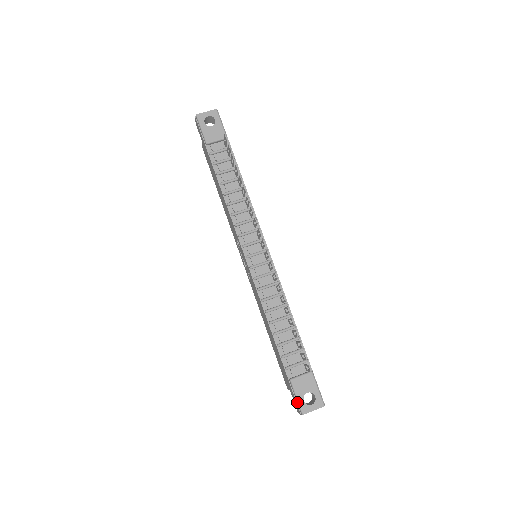
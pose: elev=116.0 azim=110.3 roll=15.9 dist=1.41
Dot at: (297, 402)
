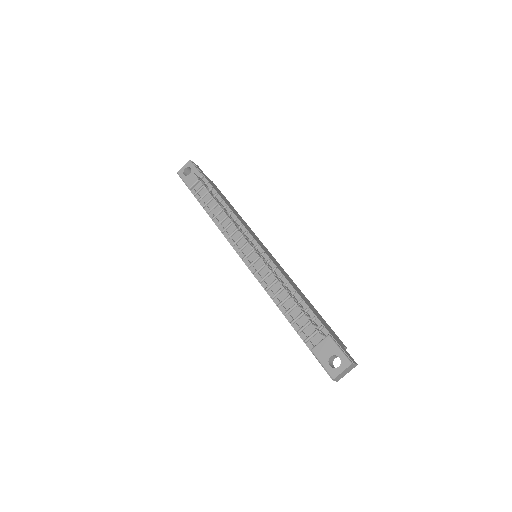
Dot at: (324, 369)
